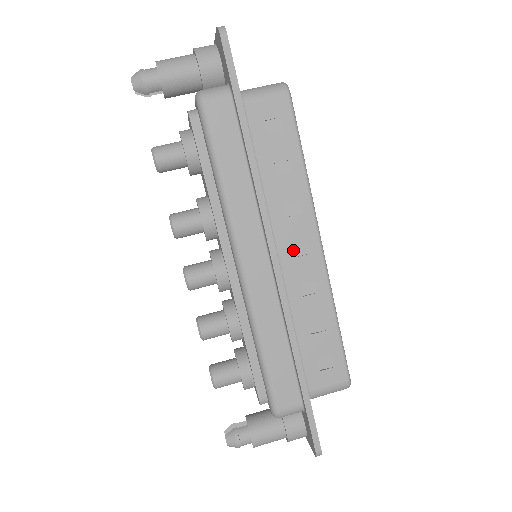
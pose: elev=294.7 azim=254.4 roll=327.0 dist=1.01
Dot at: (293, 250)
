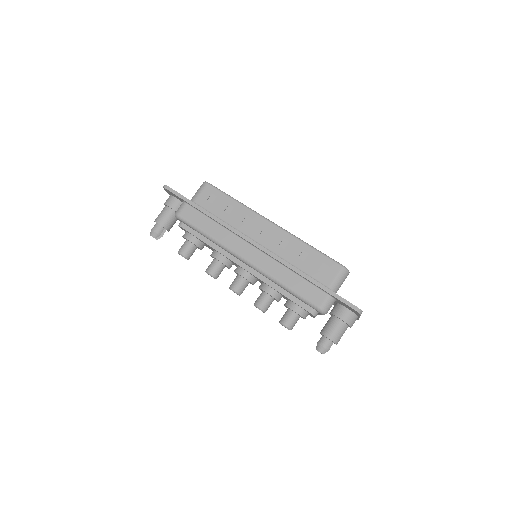
Dot at: (262, 235)
